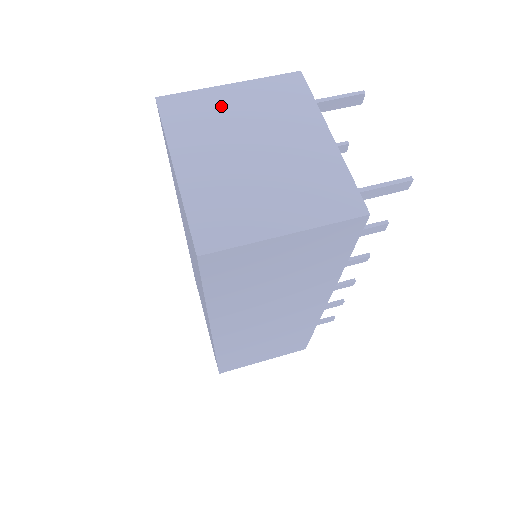
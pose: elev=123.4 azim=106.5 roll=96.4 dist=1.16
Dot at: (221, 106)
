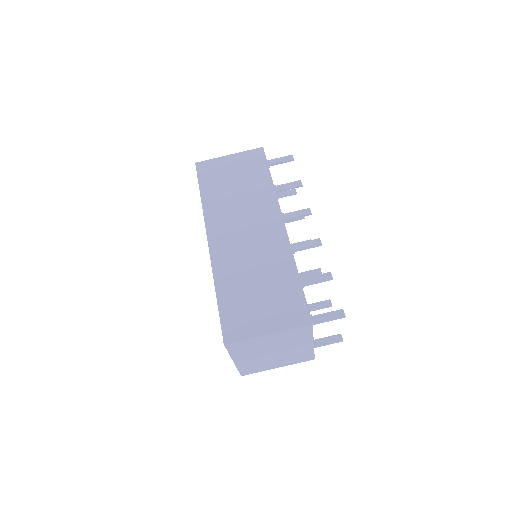
Dot at: (261, 342)
